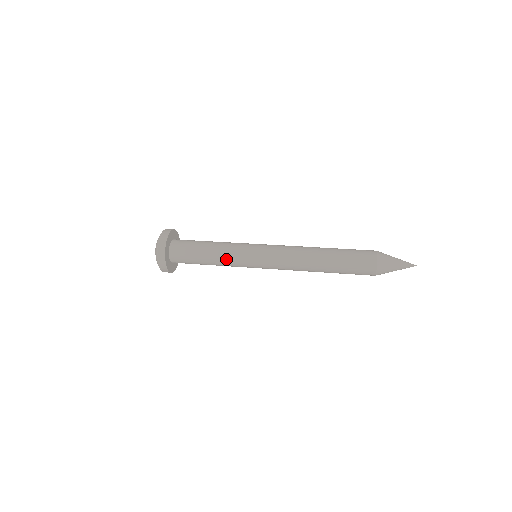
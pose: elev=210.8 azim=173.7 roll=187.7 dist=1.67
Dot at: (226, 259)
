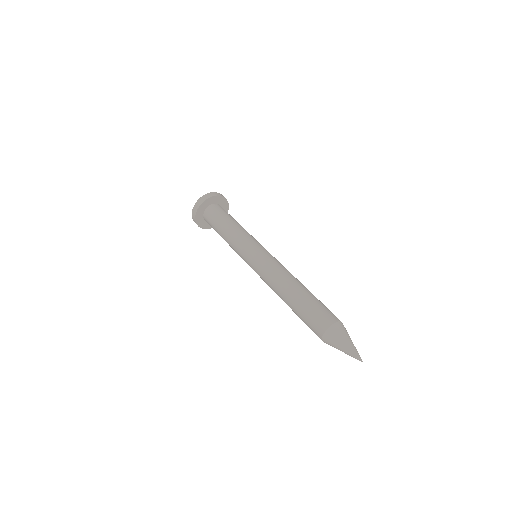
Dot at: (232, 247)
